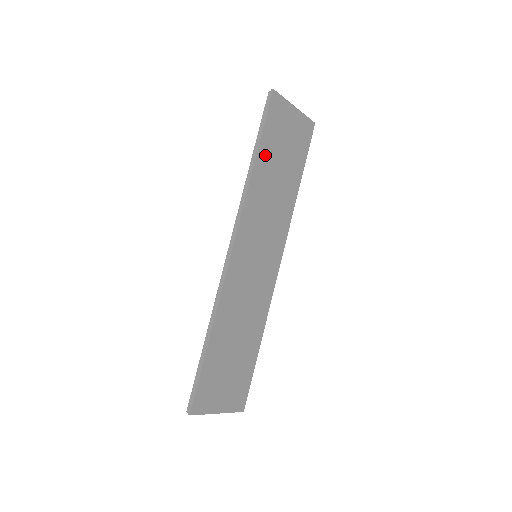
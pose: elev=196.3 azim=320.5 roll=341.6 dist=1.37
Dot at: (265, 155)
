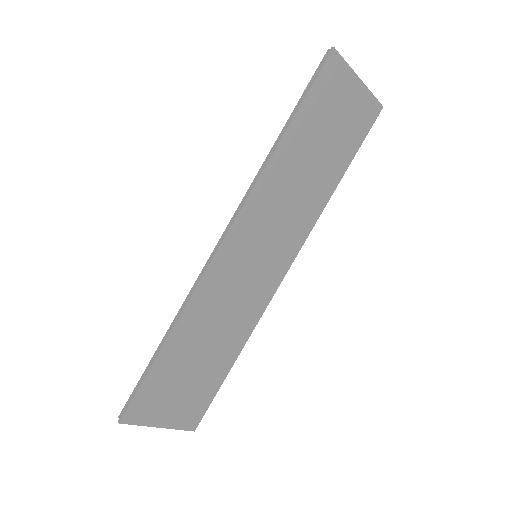
Dot at: (299, 132)
